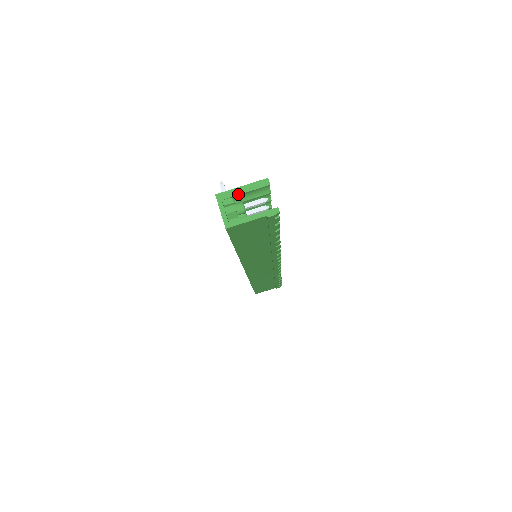
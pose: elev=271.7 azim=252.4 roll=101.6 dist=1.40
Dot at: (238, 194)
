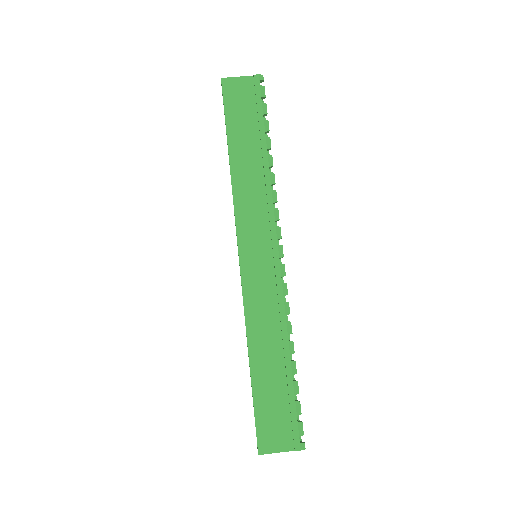
Dot at: occluded
